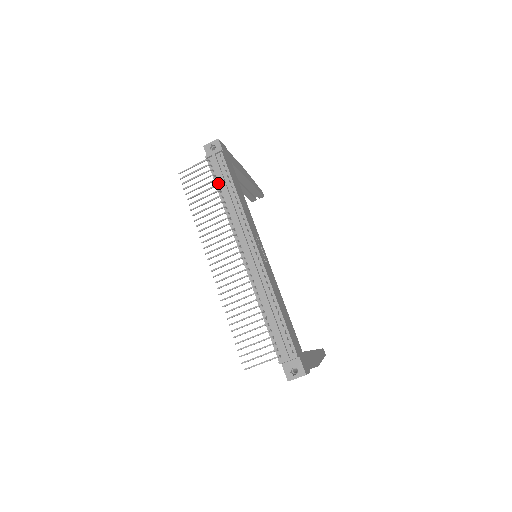
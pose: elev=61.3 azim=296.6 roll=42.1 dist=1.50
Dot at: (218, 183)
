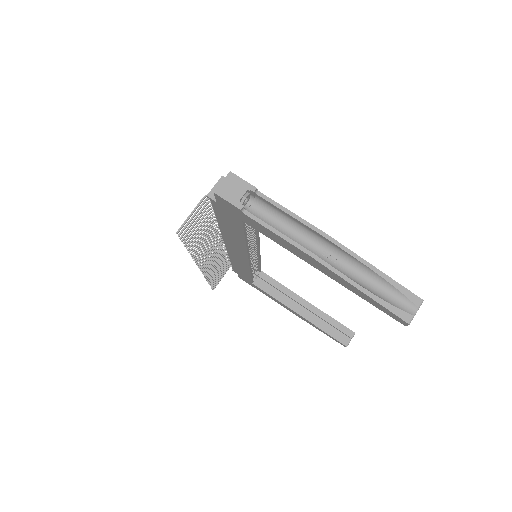
Dot at: occluded
